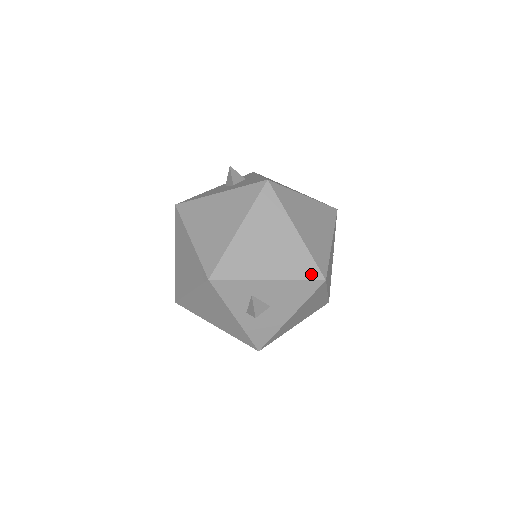
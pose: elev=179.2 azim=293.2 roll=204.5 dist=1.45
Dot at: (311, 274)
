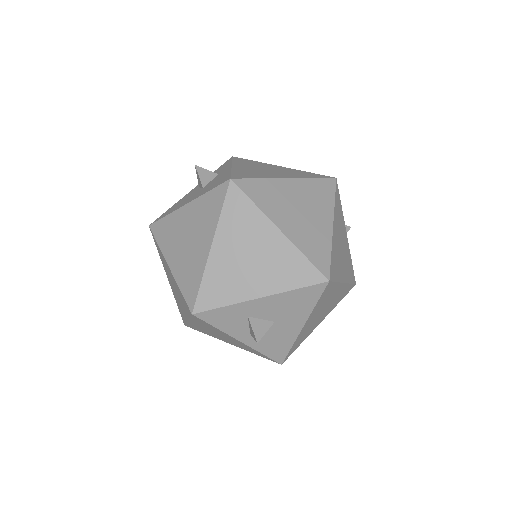
Dot at: (309, 278)
